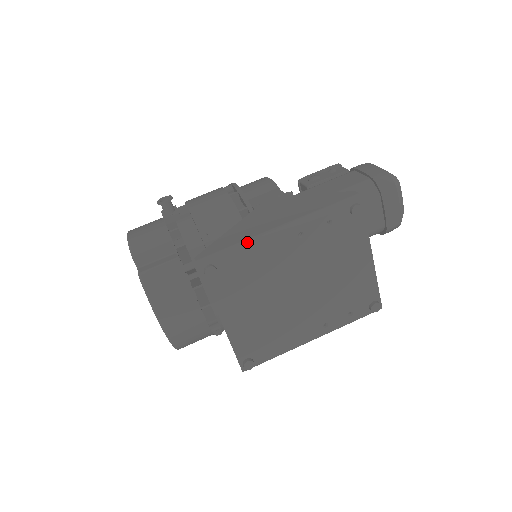
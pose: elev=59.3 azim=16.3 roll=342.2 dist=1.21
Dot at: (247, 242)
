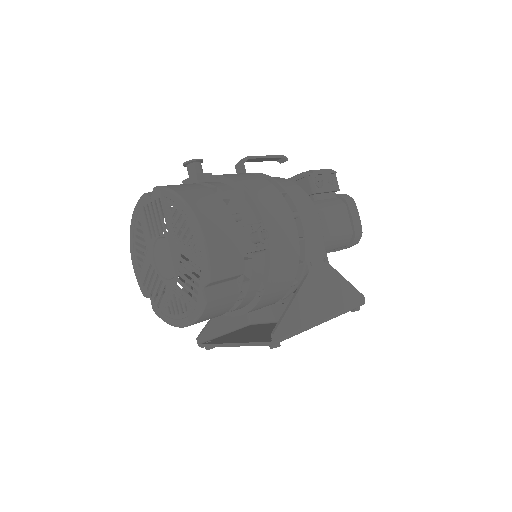
Dot at: (306, 329)
